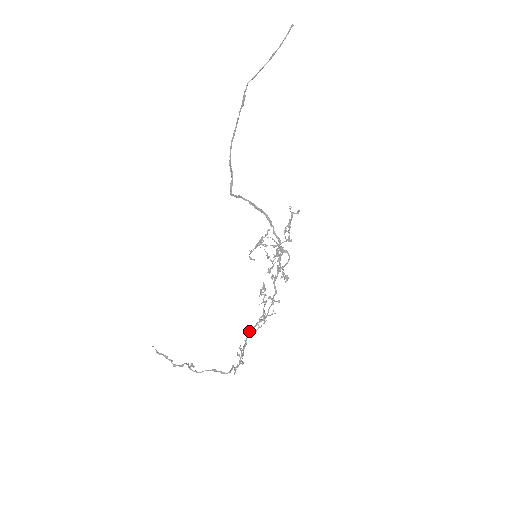
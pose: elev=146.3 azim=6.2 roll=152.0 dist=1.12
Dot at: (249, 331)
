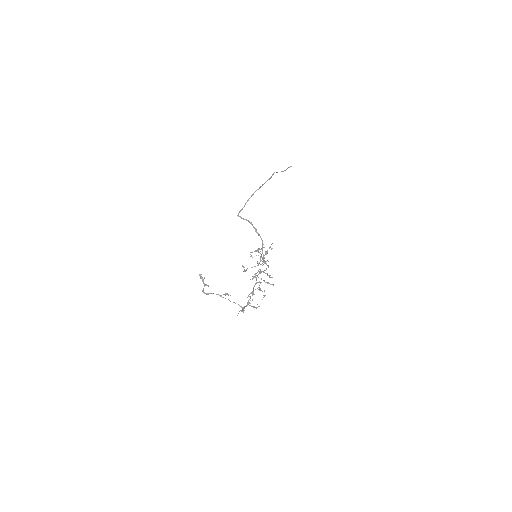
Dot at: (249, 294)
